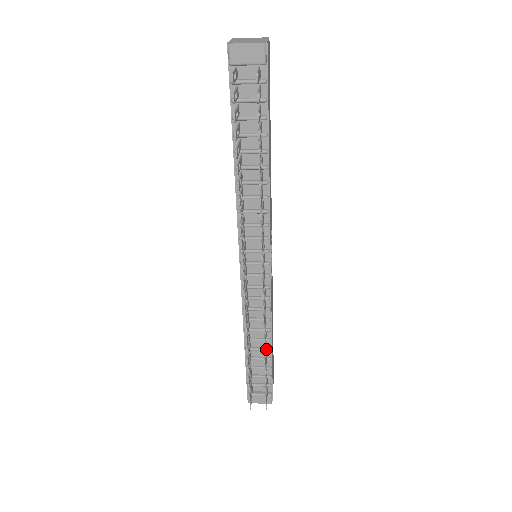
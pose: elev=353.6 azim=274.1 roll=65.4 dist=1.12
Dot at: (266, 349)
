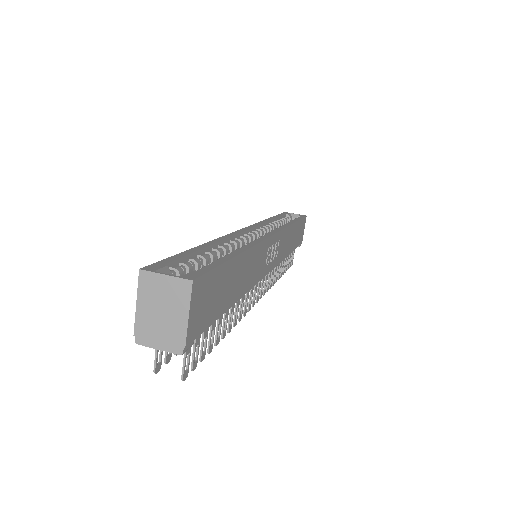
Dot at: occluded
